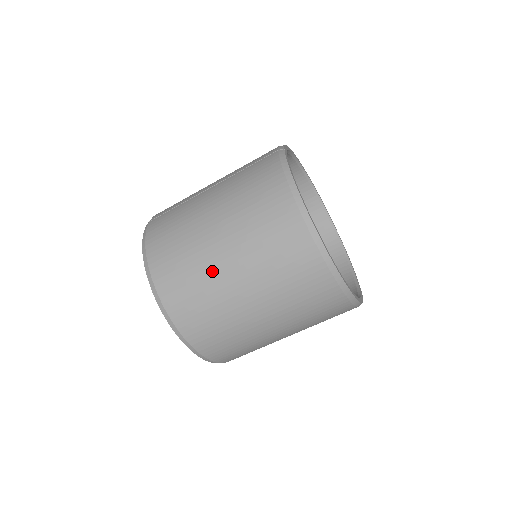
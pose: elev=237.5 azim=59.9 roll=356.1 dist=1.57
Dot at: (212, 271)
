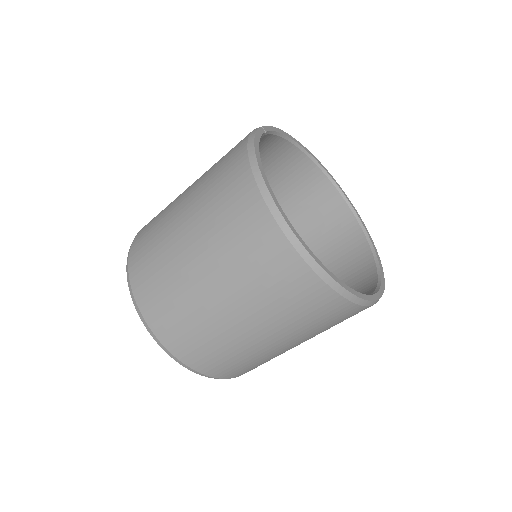
Dot at: (177, 262)
